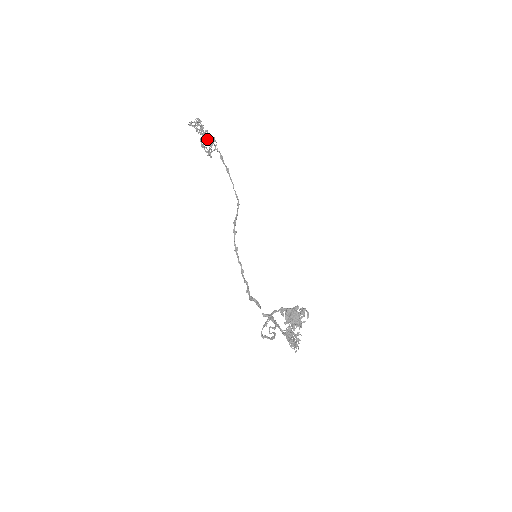
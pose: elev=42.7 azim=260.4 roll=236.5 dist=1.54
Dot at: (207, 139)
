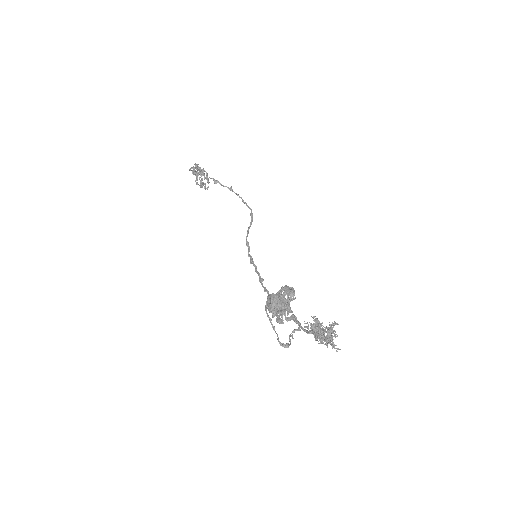
Dot at: (198, 175)
